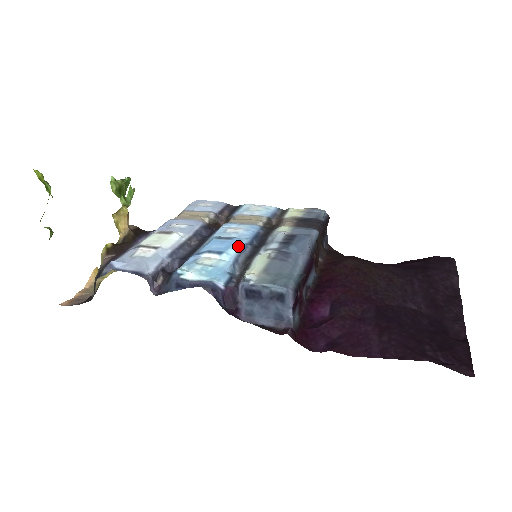
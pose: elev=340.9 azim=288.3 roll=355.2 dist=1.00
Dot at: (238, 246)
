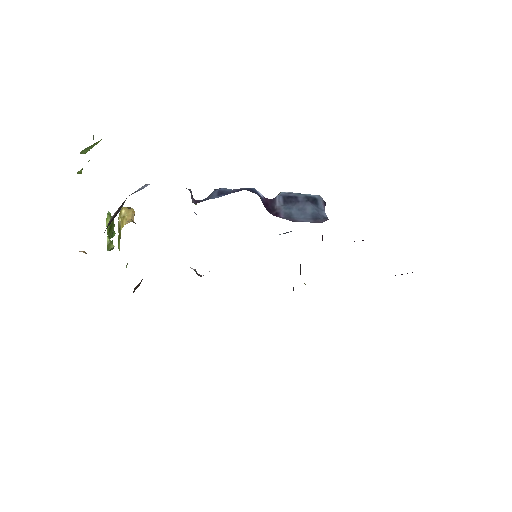
Dot at: occluded
